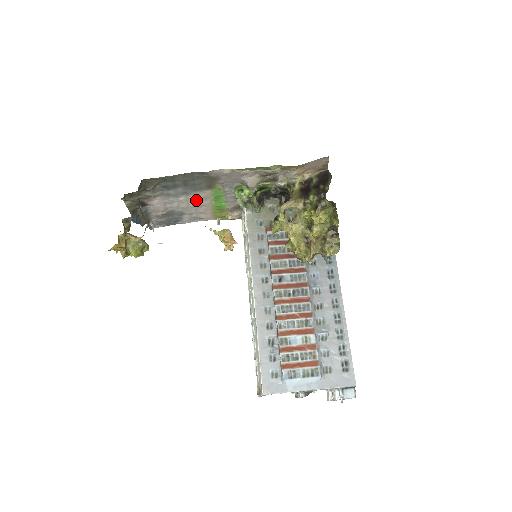
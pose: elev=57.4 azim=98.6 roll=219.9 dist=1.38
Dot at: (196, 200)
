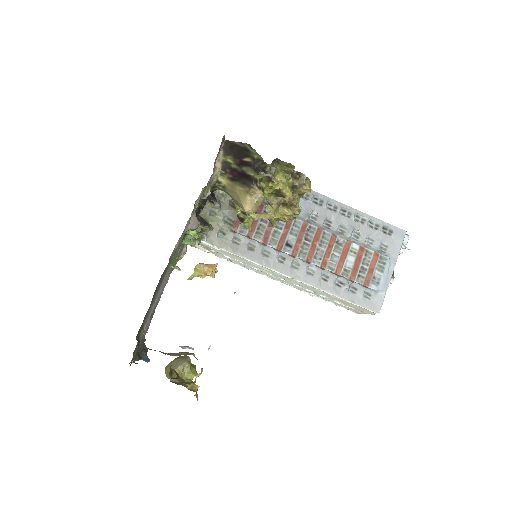
Dot at: (162, 285)
